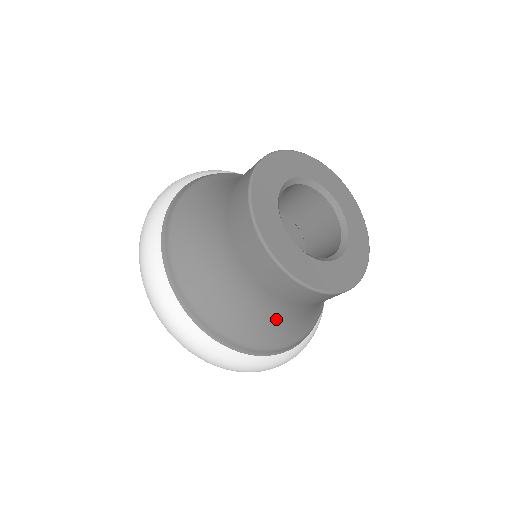
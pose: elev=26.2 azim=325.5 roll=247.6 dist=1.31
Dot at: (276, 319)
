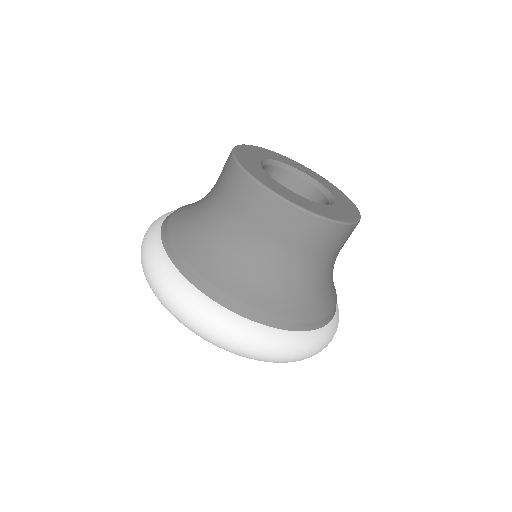
Dot at: (323, 281)
